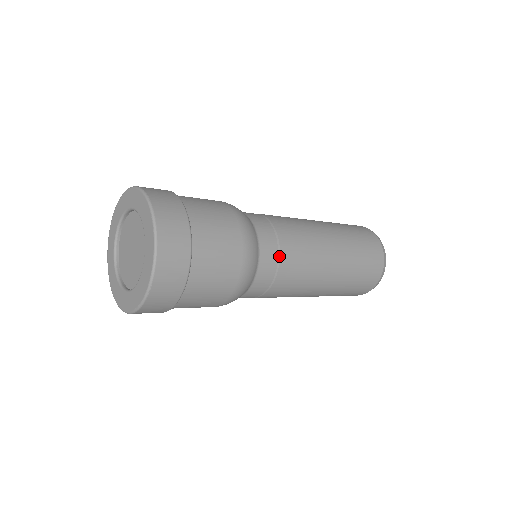
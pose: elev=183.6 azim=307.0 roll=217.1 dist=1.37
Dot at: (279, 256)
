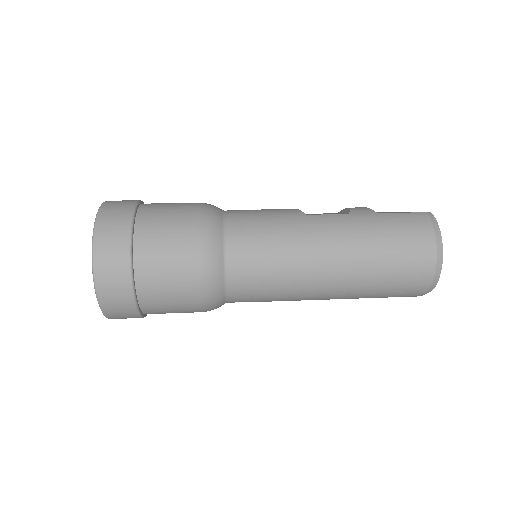
Dot at: (254, 292)
